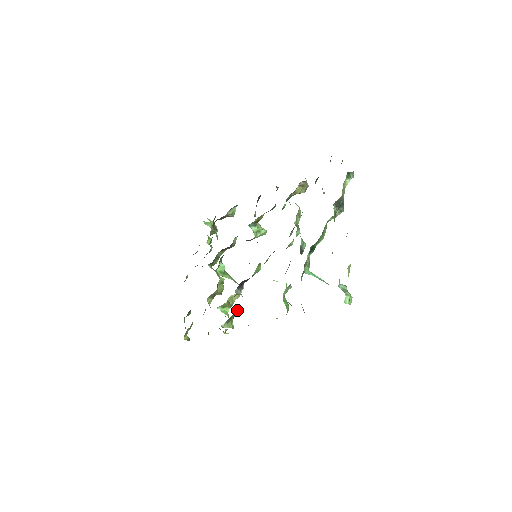
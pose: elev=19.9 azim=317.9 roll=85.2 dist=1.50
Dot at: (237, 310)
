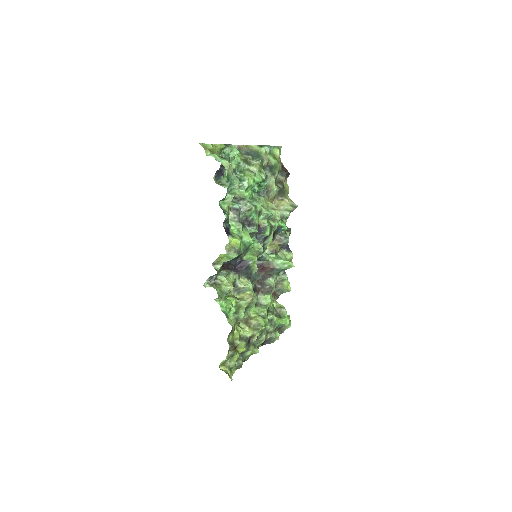
Dot at: (223, 279)
